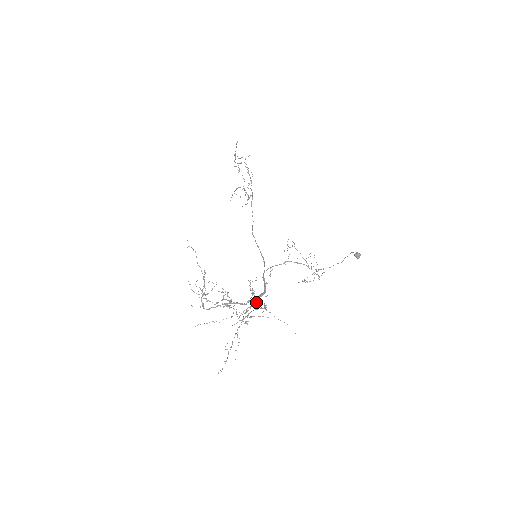
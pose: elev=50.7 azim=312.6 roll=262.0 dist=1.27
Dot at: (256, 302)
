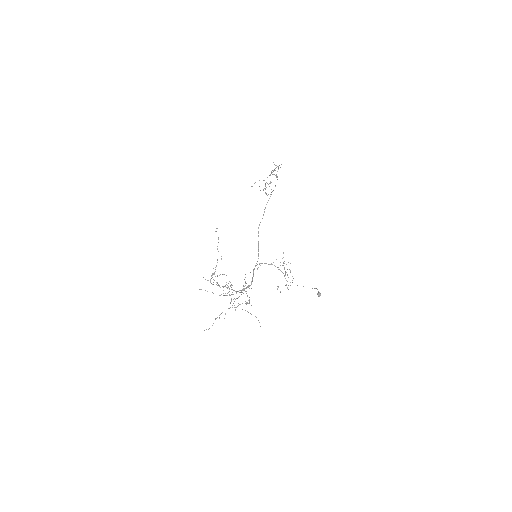
Dot at: occluded
